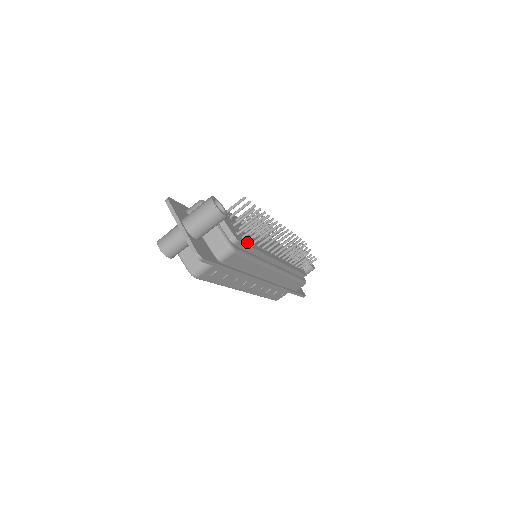
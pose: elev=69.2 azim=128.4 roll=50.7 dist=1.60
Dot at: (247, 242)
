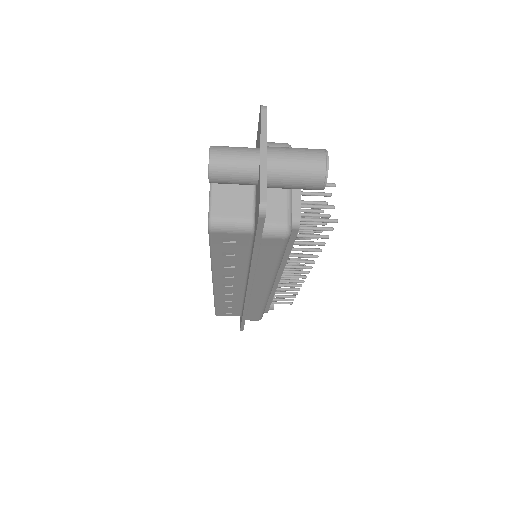
Dot at: occluded
